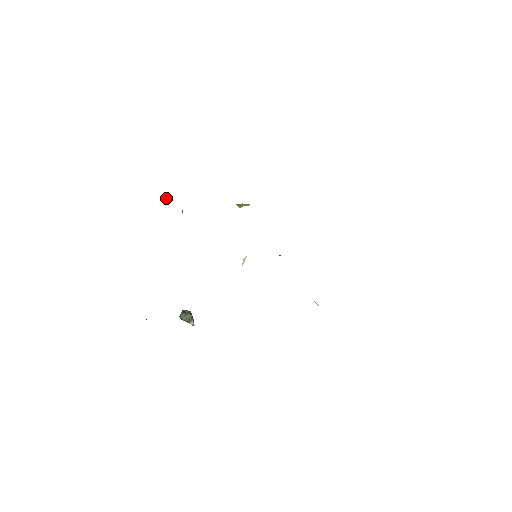
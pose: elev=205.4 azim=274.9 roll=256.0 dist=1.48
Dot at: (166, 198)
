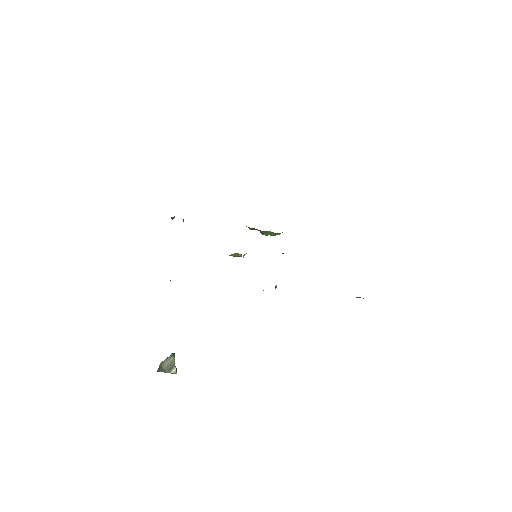
Dot at: occluded
